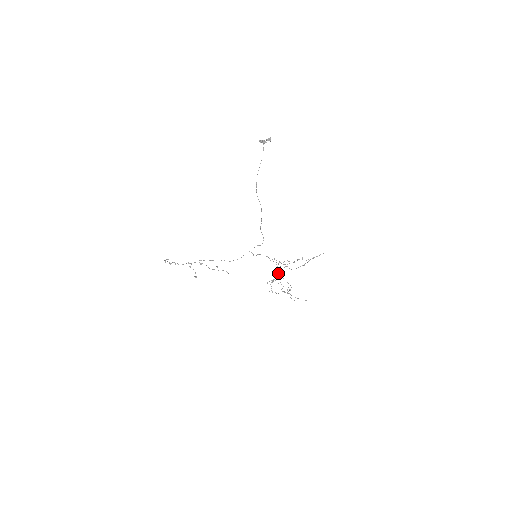
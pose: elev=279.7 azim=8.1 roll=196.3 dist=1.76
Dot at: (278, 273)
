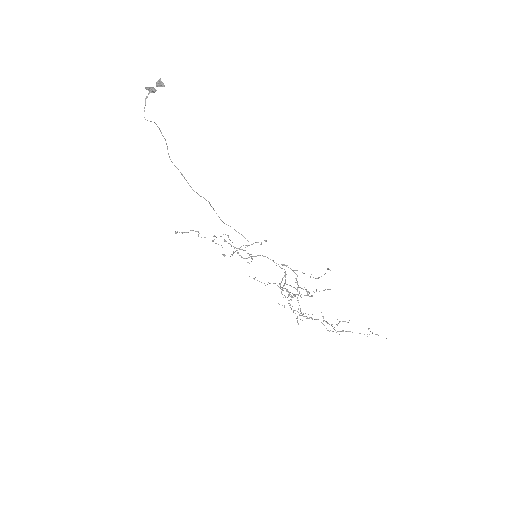
Dot at: (298, 287)
